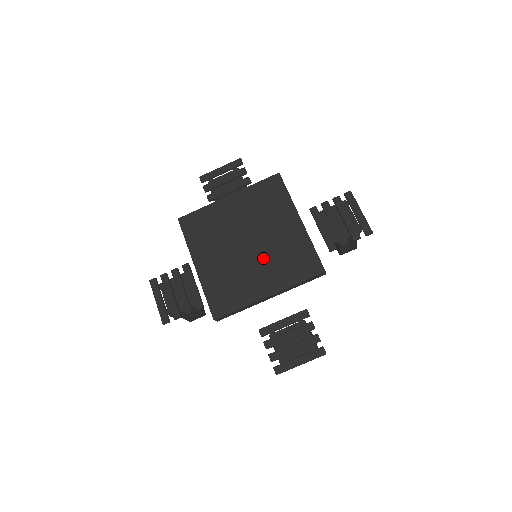
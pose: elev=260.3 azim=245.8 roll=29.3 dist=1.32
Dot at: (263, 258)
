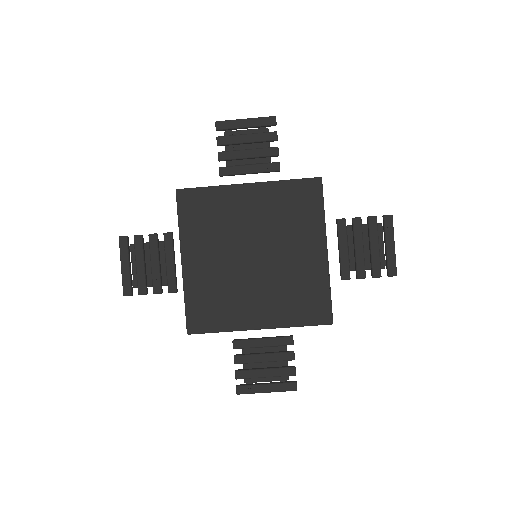
Dot at: (267, 282)
